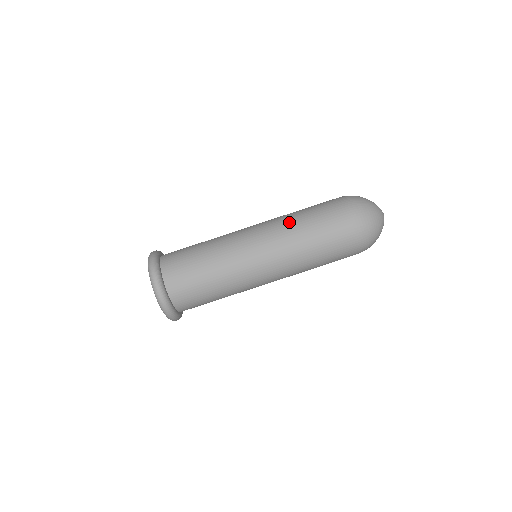
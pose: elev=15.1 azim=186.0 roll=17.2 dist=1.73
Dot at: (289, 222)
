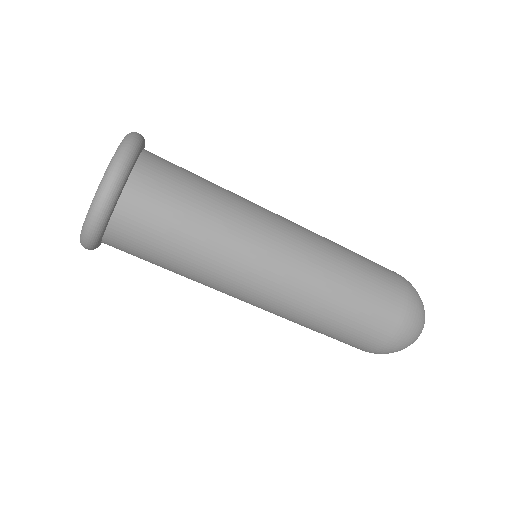
Dot at: (330, 240)
